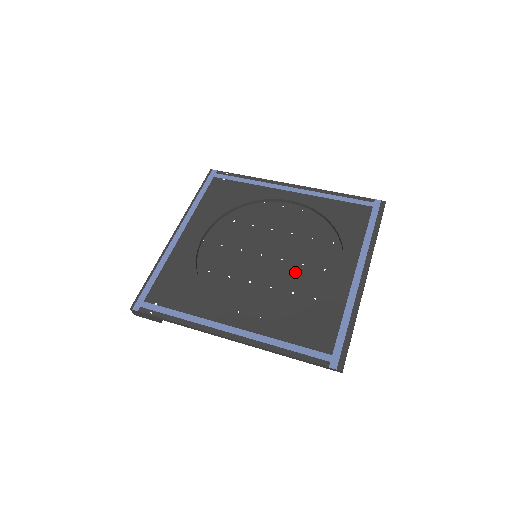
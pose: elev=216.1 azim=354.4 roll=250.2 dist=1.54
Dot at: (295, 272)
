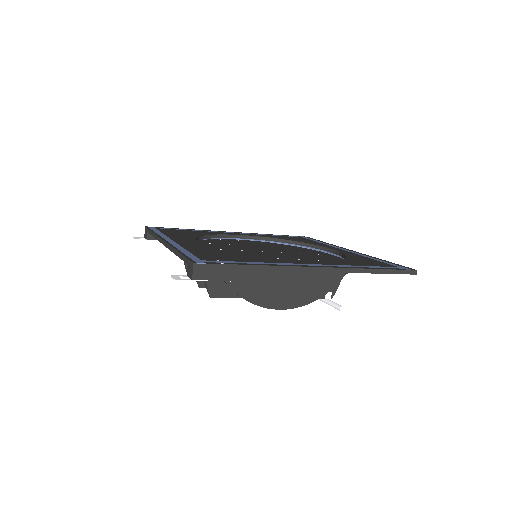
Dot at: (302, 255)
